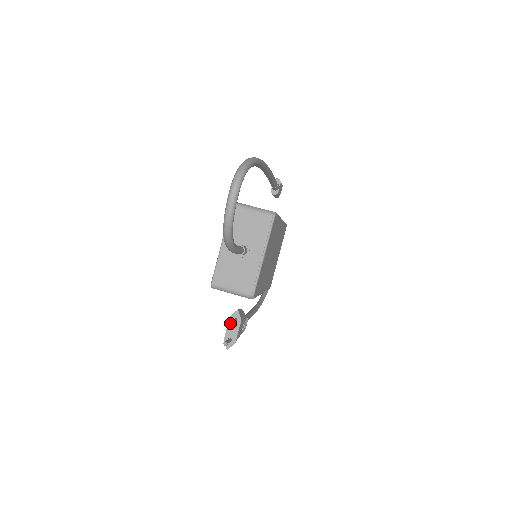
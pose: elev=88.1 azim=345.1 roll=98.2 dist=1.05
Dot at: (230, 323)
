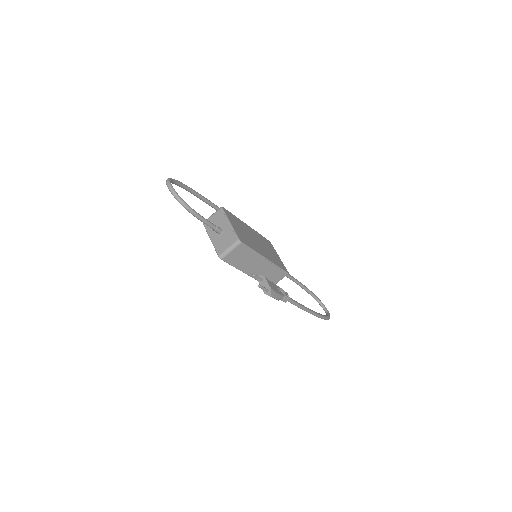
Dot at: (252, 275)
